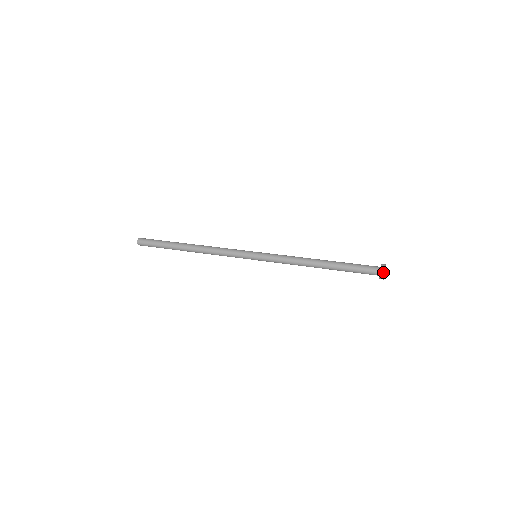
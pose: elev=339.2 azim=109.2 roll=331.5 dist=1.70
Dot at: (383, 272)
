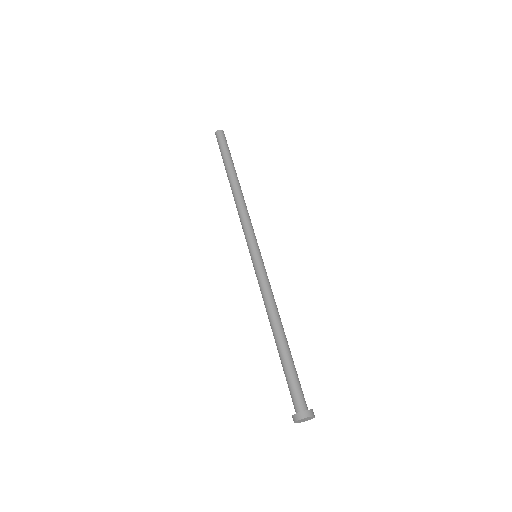
Dot at: (298, 417)
